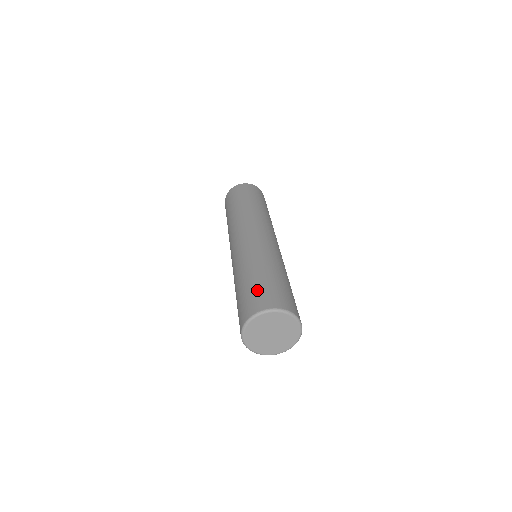
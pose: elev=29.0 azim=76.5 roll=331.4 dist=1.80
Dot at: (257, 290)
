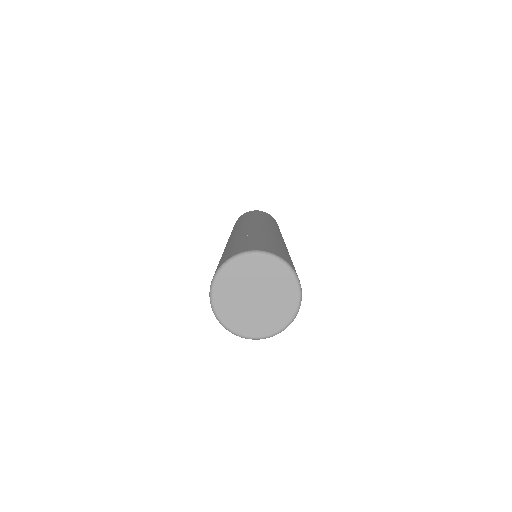
Dot at: occluded
